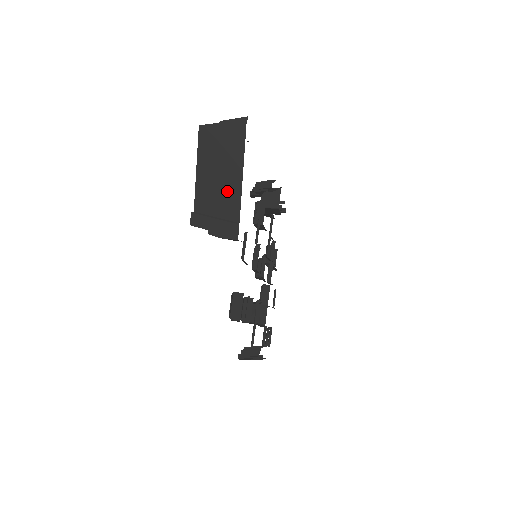
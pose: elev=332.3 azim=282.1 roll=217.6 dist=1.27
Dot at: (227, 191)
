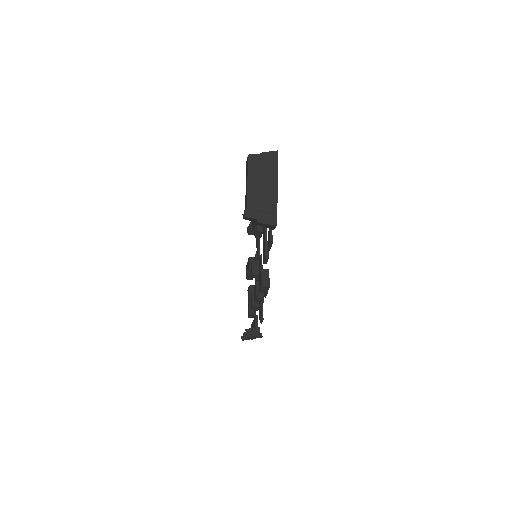
Dot at: (268, 195)
